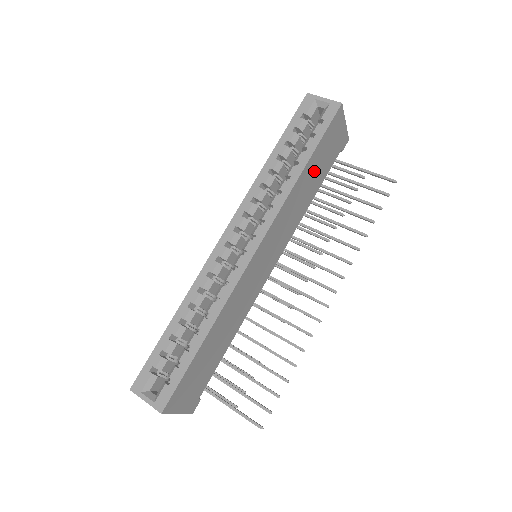
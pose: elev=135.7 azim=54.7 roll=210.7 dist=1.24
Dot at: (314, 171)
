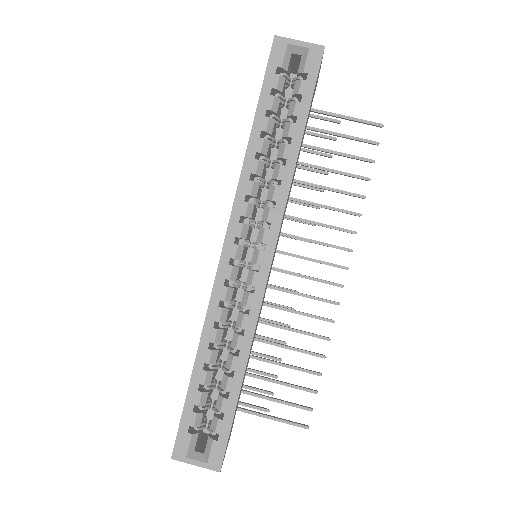
Dot at: occluded
